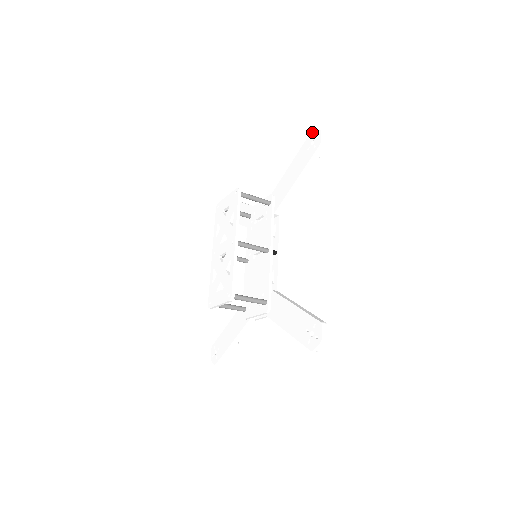
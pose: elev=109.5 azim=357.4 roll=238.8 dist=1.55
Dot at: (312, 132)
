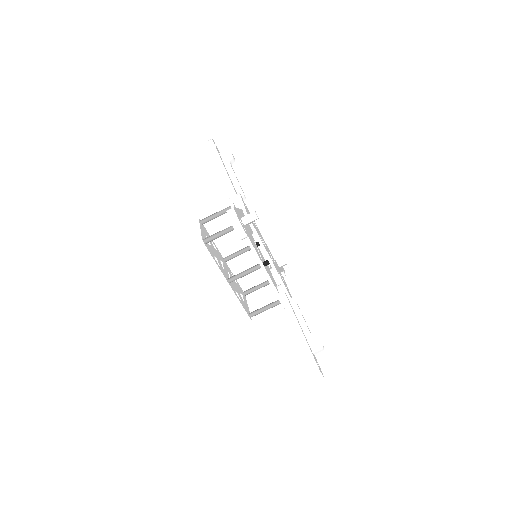
Dot at: (227, 214)
